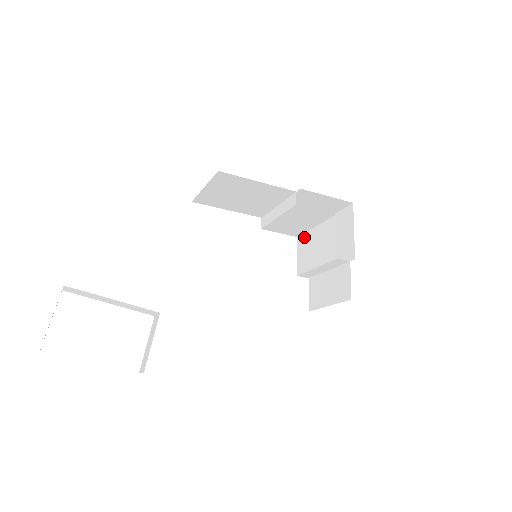
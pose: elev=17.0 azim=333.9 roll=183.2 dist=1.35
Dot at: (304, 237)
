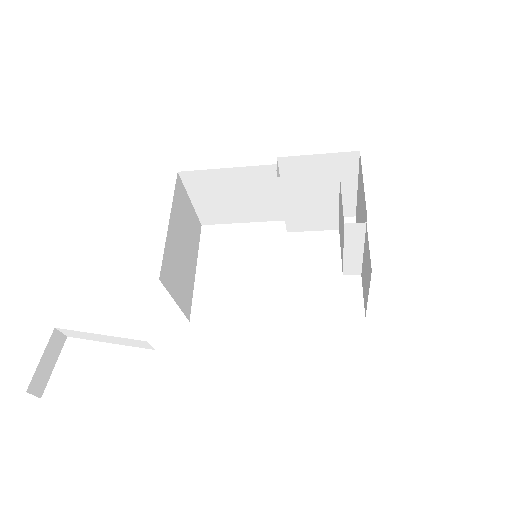
Dot at: (339, 224)
